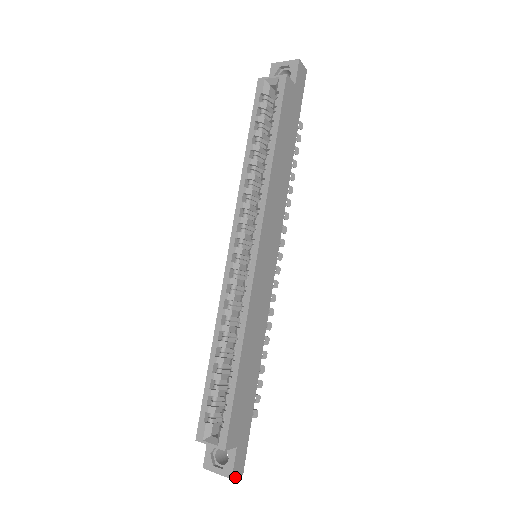
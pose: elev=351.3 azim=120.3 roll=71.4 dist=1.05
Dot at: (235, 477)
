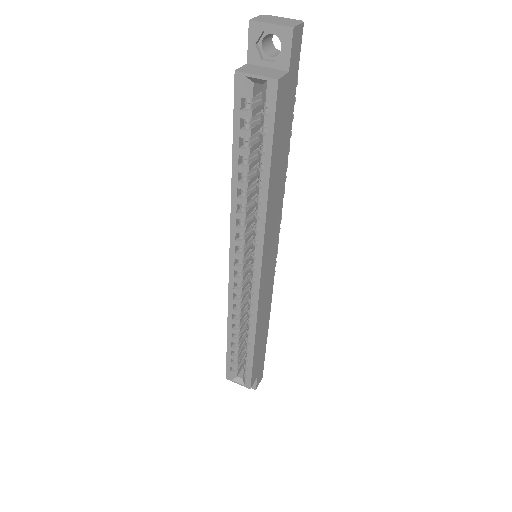
Dot at: occluded
